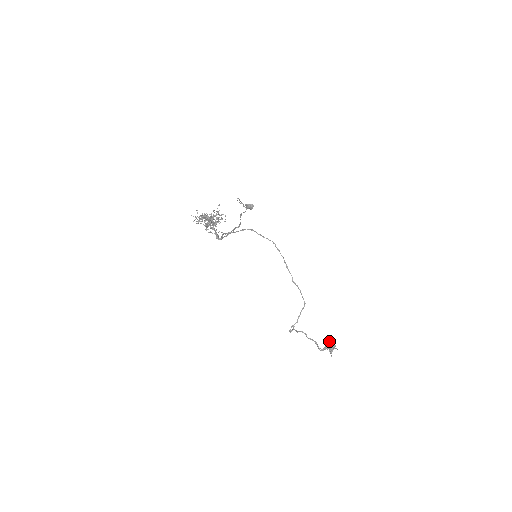
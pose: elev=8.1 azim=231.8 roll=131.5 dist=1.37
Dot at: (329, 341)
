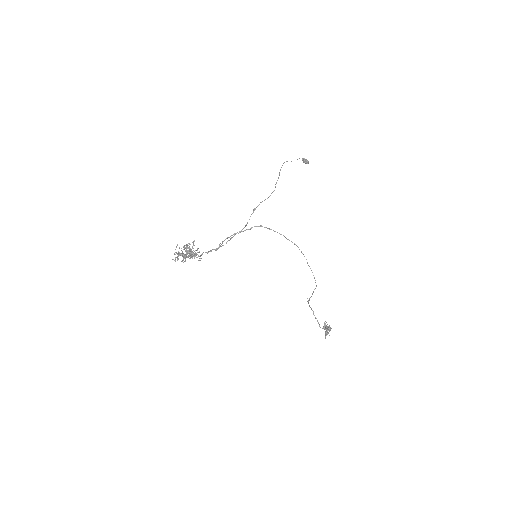
Dot at: (326, 325)
